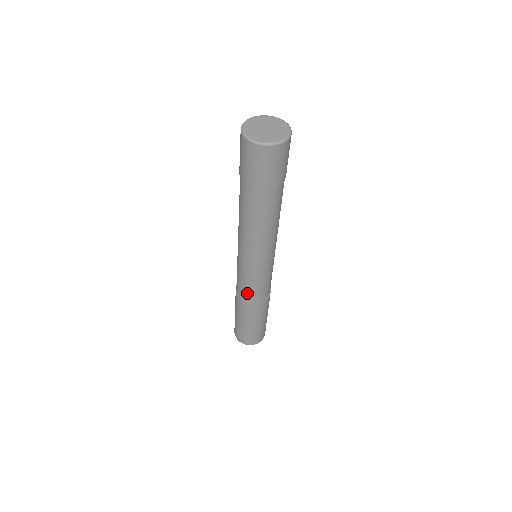
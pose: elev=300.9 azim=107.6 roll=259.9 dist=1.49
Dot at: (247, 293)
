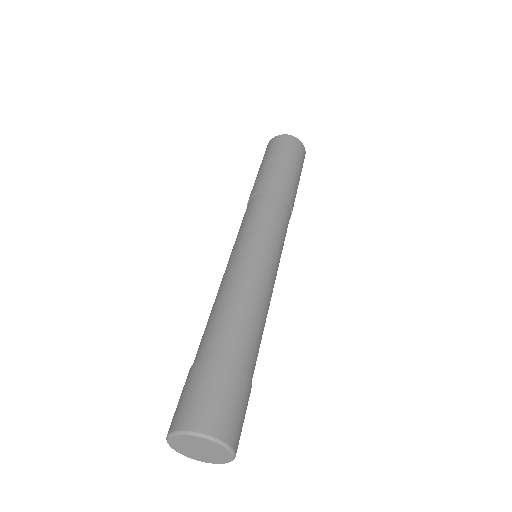
Dot at: occluded
